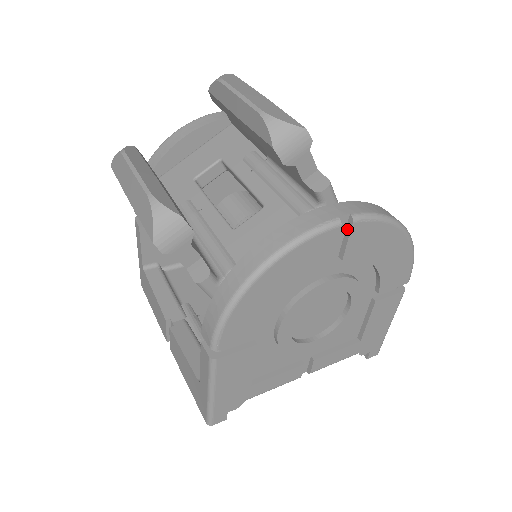
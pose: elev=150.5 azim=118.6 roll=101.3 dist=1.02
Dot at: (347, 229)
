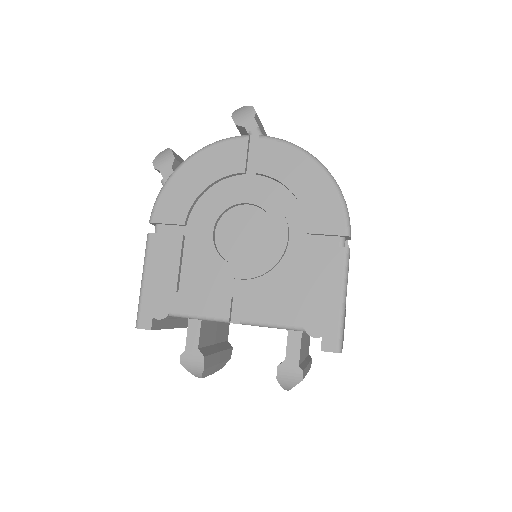
Dot at: (259, 147)
